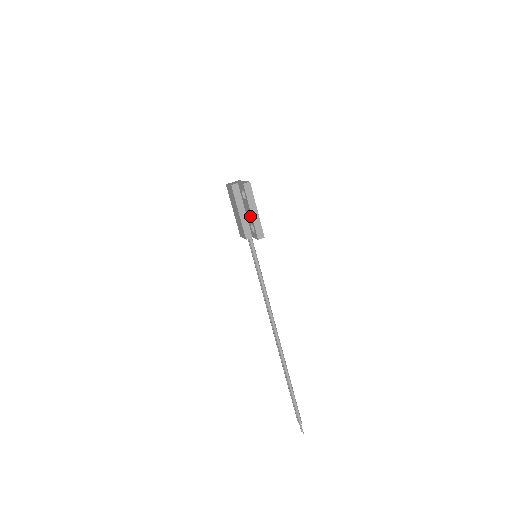
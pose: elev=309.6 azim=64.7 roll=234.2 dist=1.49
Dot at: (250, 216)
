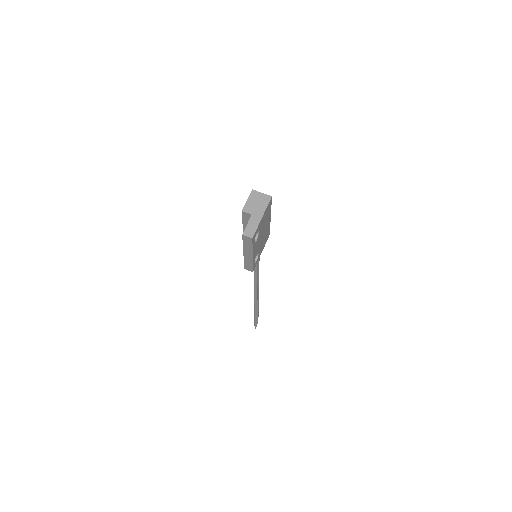
Dot at: occluded
